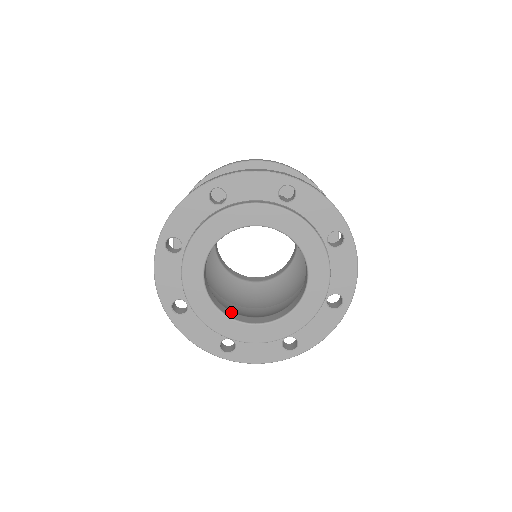
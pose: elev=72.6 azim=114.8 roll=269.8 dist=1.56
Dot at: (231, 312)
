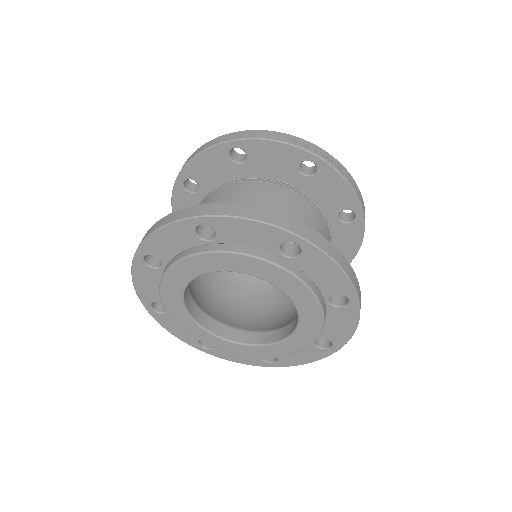
Dot at: (251, 334)
